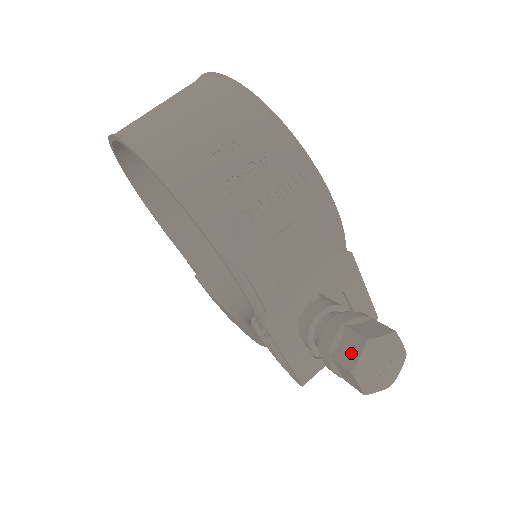
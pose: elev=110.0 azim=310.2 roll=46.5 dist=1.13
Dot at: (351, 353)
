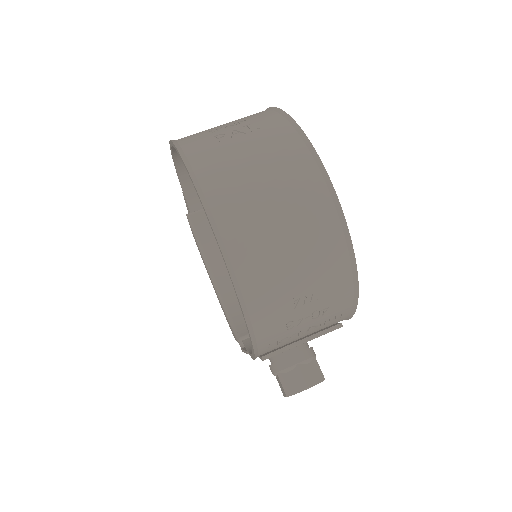
Dot at: (293, 386)
